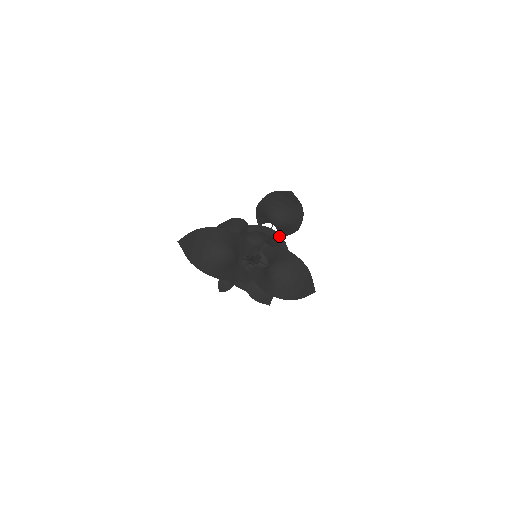
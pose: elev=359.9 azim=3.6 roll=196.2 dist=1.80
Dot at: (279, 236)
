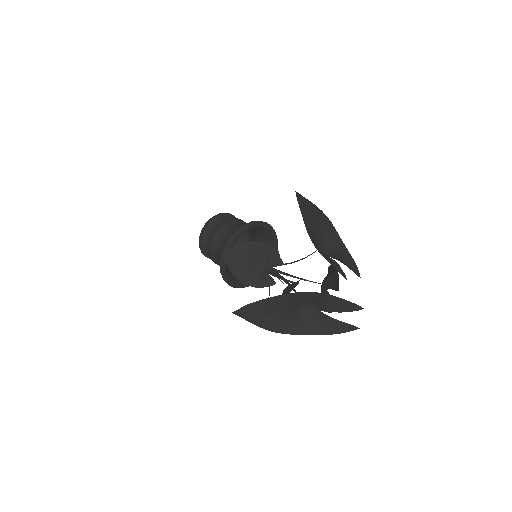
Dot at: occluded
